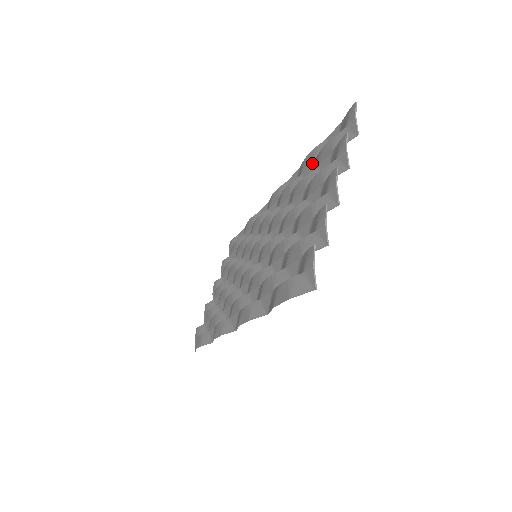
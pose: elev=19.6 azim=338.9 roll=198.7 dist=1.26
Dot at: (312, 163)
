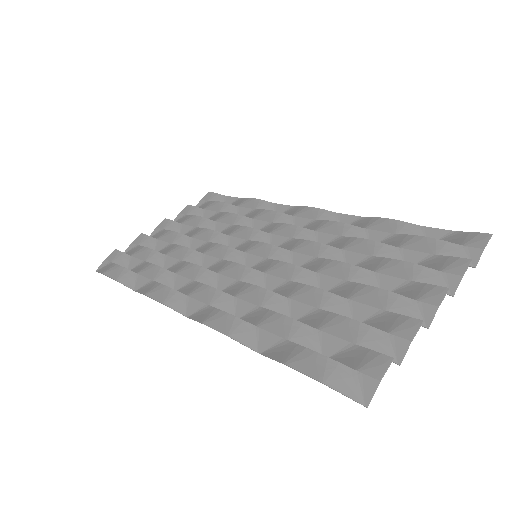
Dot at: (390, 233)
